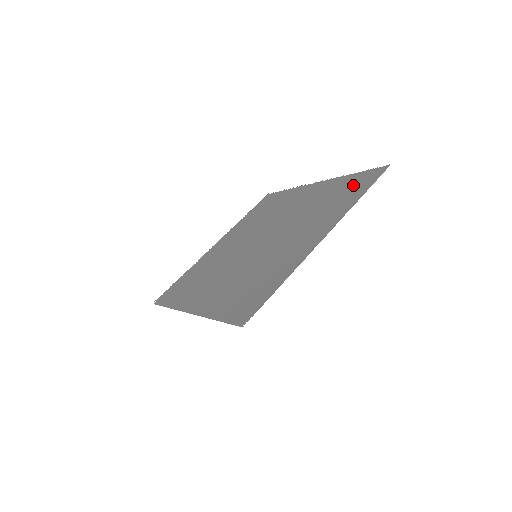
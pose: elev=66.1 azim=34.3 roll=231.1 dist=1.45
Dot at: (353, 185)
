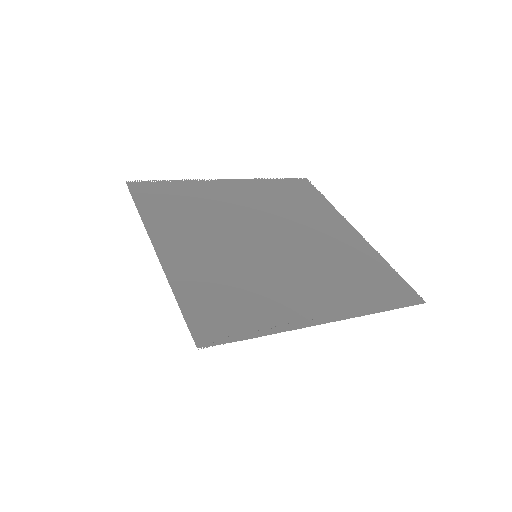
Dot at: (384, 283)
